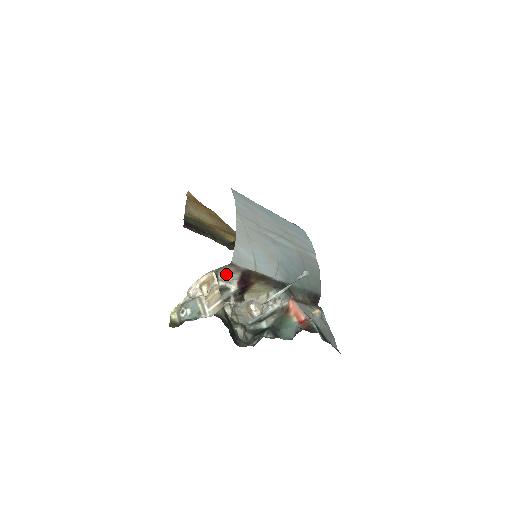
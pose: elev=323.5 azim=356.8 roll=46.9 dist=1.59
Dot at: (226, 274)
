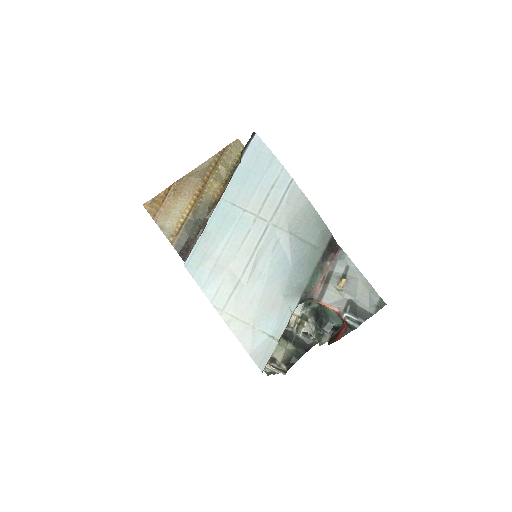
Dot at: occluded
